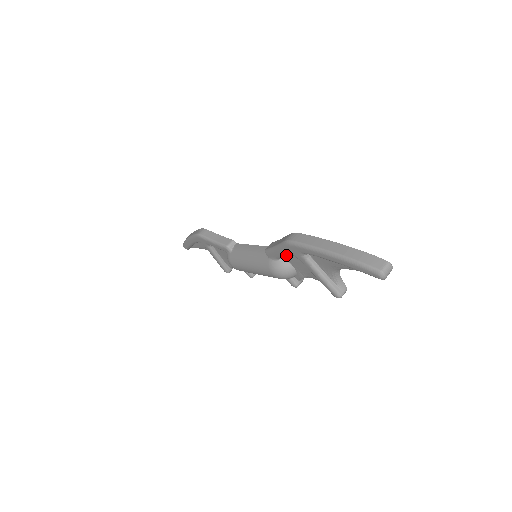
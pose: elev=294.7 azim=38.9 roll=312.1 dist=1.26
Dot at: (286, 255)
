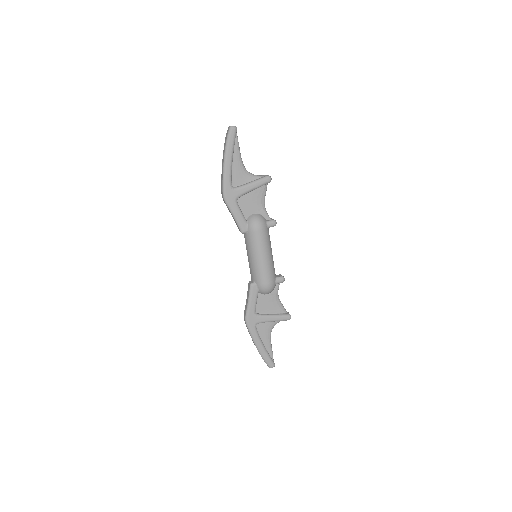
Dot at: (239, 209)
